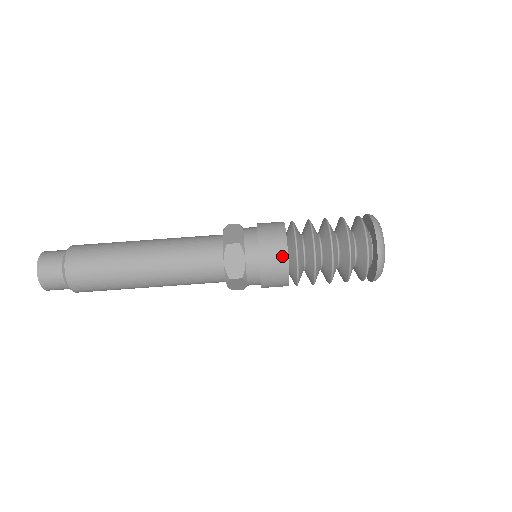
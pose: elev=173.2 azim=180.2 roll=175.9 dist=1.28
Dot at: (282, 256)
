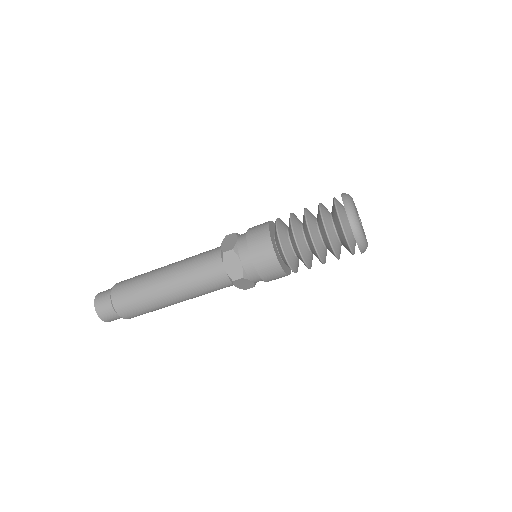
Dot at: (269, 251)
